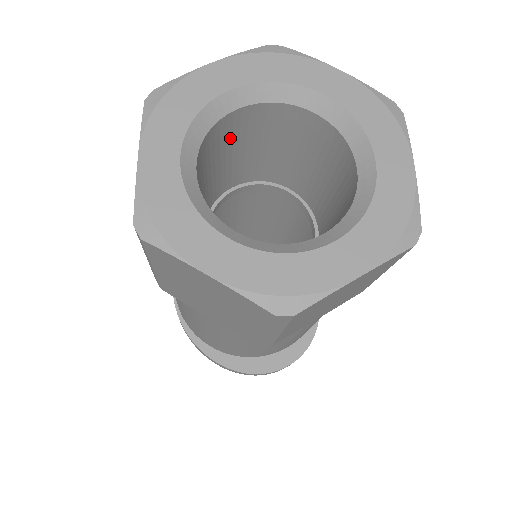
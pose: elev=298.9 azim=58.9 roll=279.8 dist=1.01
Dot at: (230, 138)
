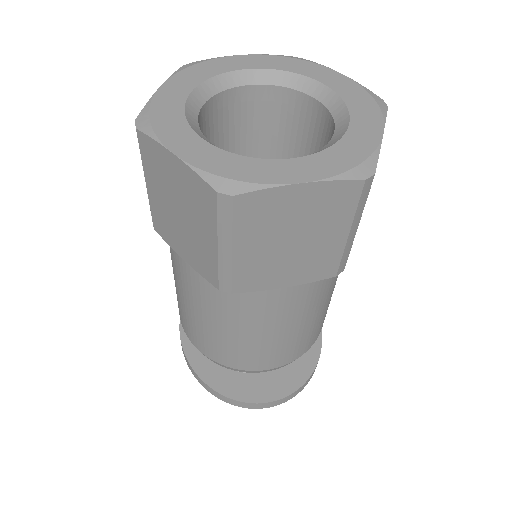
Dot at: (244, 116)
